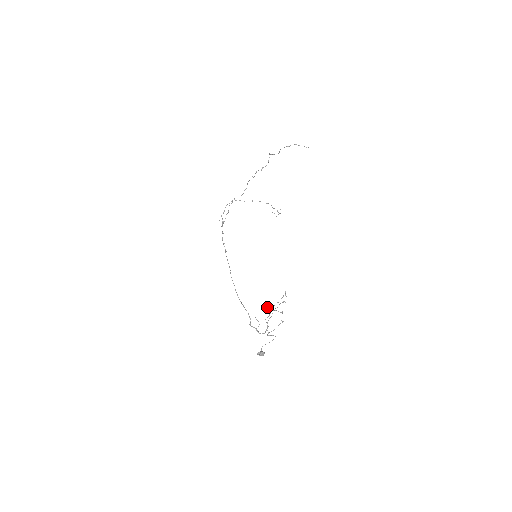
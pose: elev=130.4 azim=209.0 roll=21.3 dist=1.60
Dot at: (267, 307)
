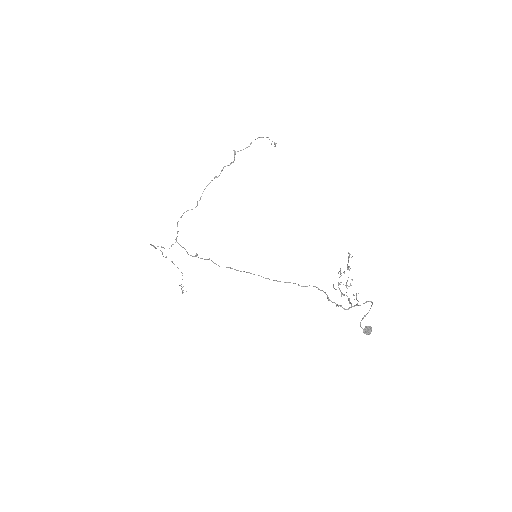
Dot at: (340, 270)
